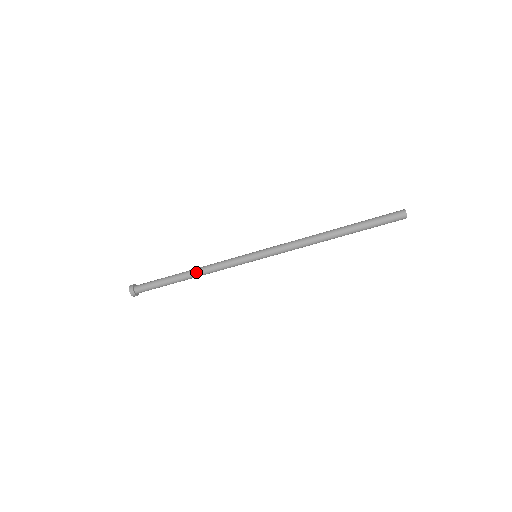
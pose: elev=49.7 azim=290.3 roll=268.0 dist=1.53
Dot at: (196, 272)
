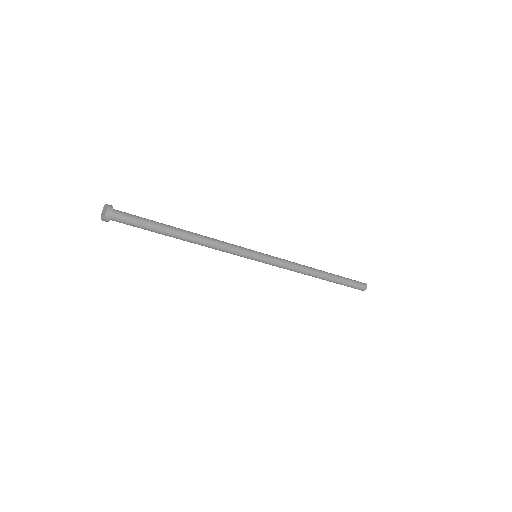
Dot at: (195, 242)
